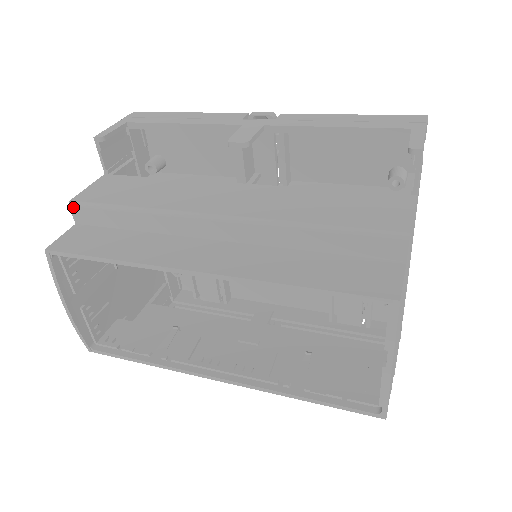
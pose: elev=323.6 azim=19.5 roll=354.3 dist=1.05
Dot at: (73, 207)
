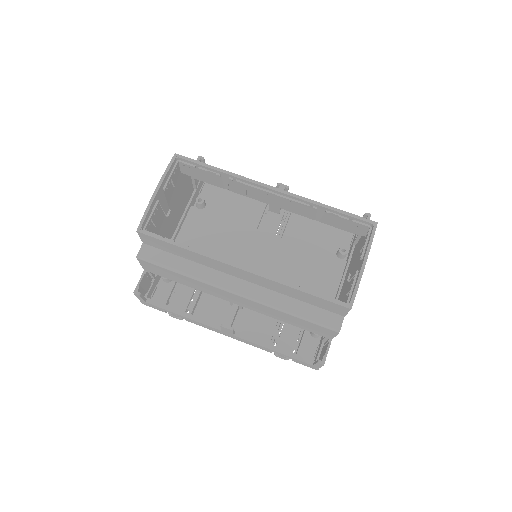
Dot at: occluded
